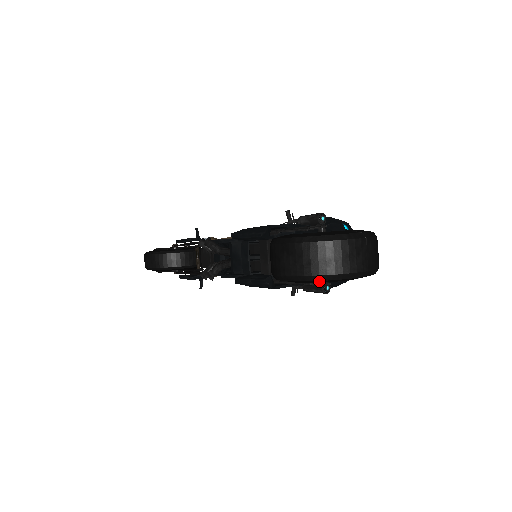
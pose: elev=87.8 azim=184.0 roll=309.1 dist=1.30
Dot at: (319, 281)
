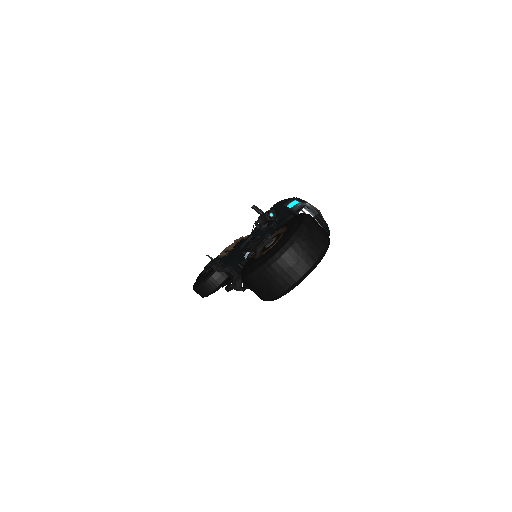
Dot at: (286, 293)
